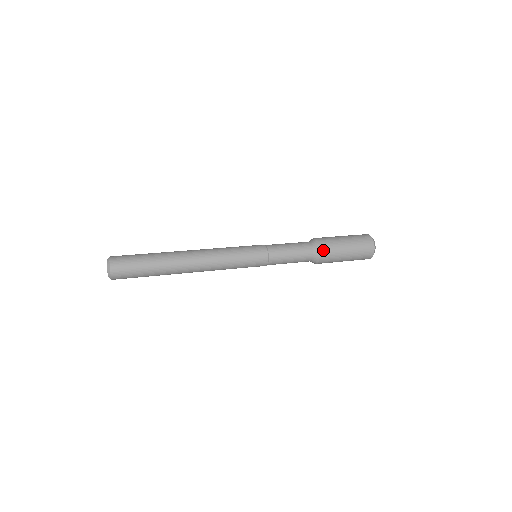
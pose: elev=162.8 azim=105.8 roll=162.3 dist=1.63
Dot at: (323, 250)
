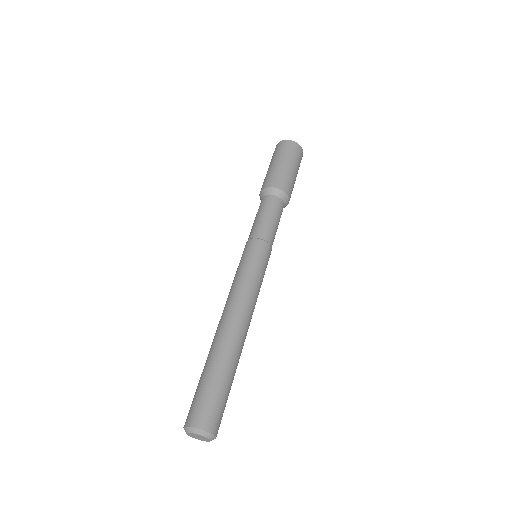
Dot at: (281, 186)
